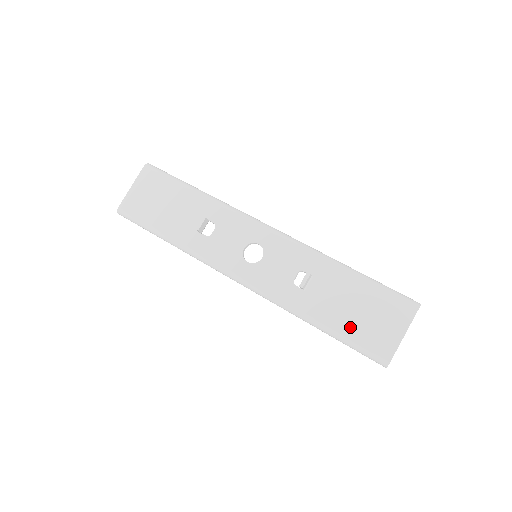
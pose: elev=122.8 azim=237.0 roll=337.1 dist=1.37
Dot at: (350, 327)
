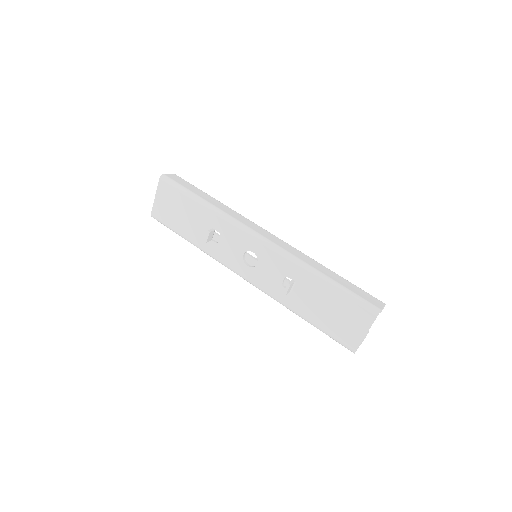
Dot at: (325, 323)
